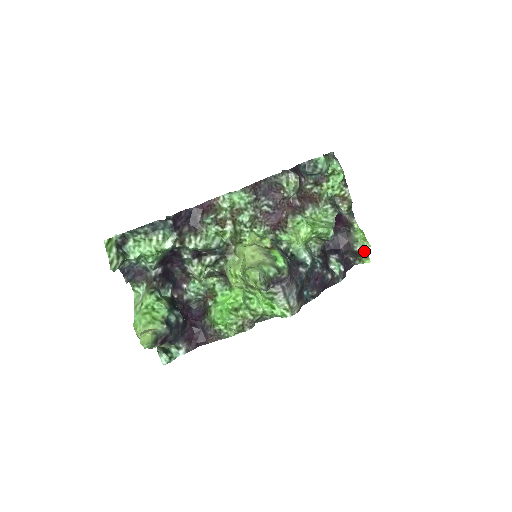
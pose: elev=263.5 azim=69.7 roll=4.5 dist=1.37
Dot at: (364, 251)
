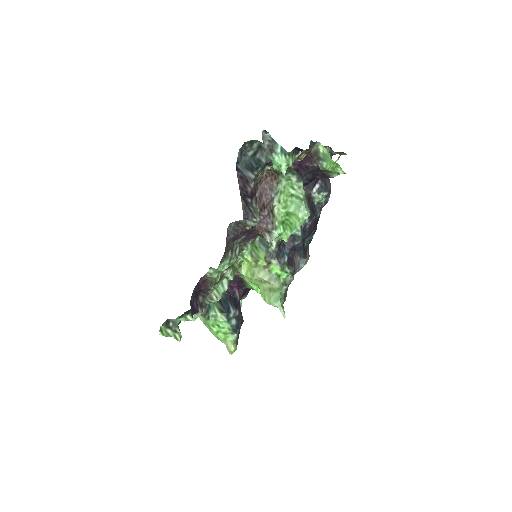
Dot at: occluded
